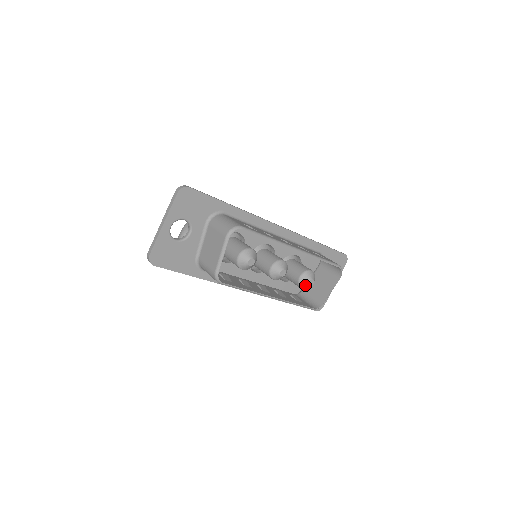
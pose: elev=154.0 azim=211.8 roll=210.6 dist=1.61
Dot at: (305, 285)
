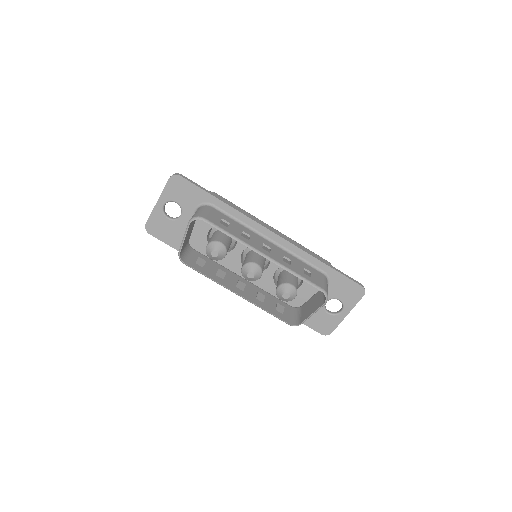
Dot at: (281, 296)
